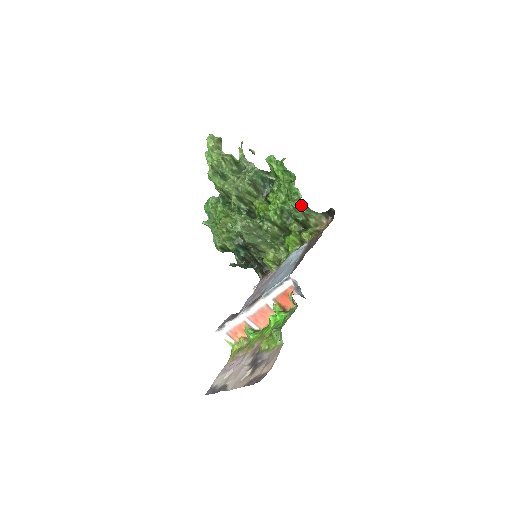
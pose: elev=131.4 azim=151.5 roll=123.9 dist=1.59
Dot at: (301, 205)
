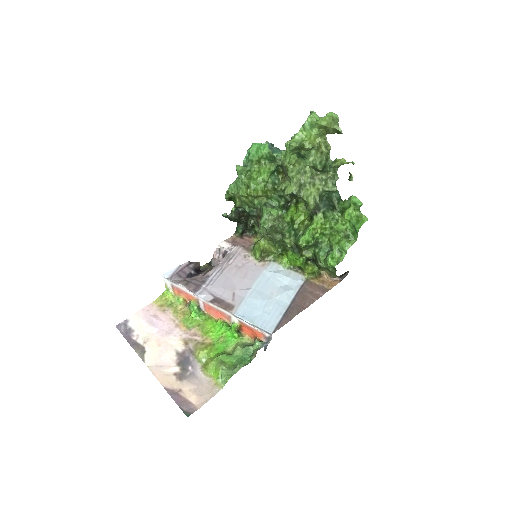
Dot at: (334, 268)
